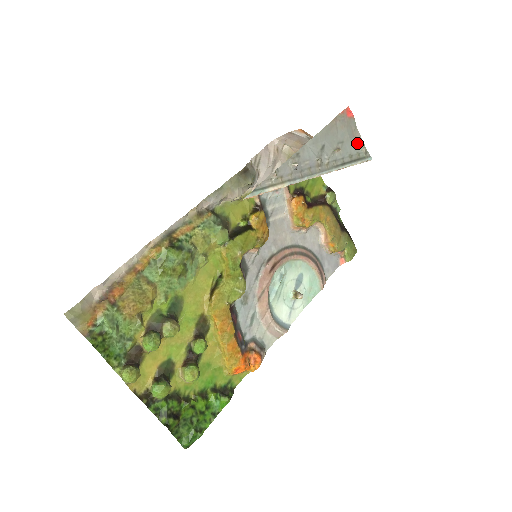
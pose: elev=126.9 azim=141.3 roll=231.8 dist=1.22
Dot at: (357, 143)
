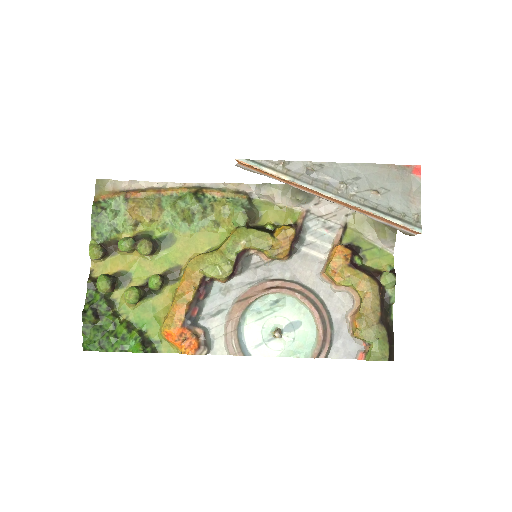
Dot at: (410, 205)
